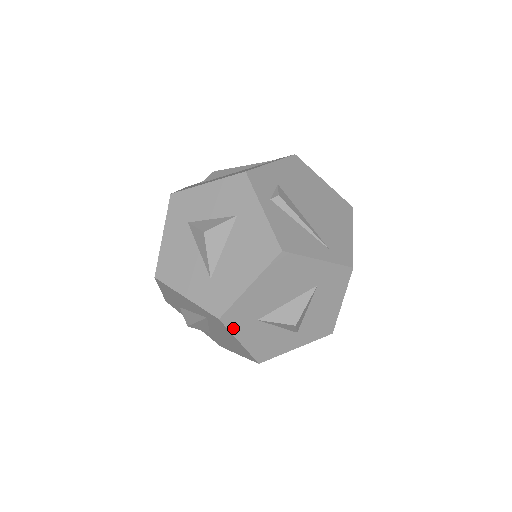
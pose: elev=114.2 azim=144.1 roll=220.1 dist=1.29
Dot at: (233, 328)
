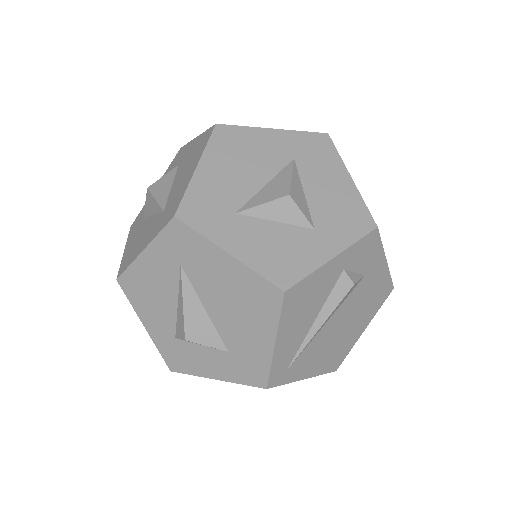
Dot at: (203, 229)
